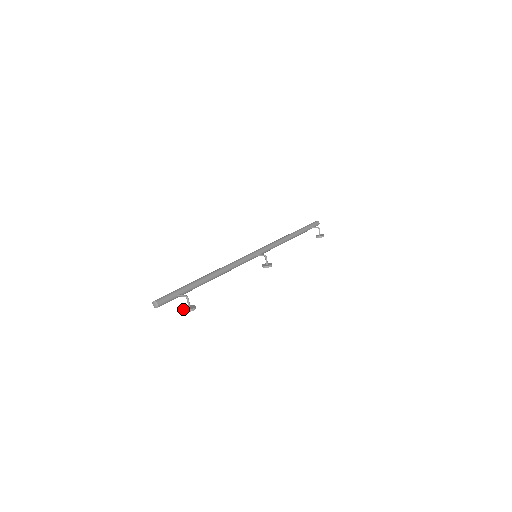
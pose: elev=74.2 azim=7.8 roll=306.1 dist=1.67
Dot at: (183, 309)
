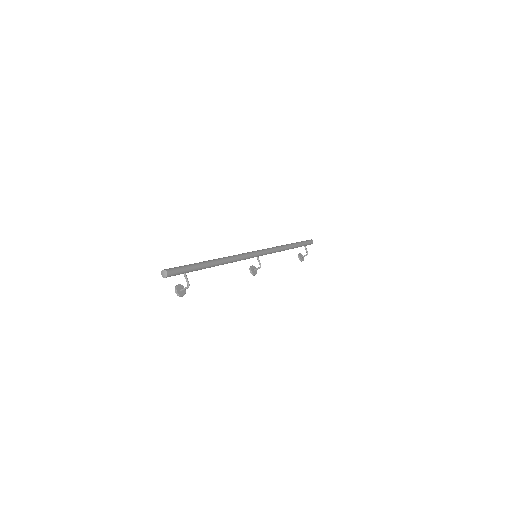
Dot at: (176, 288)
